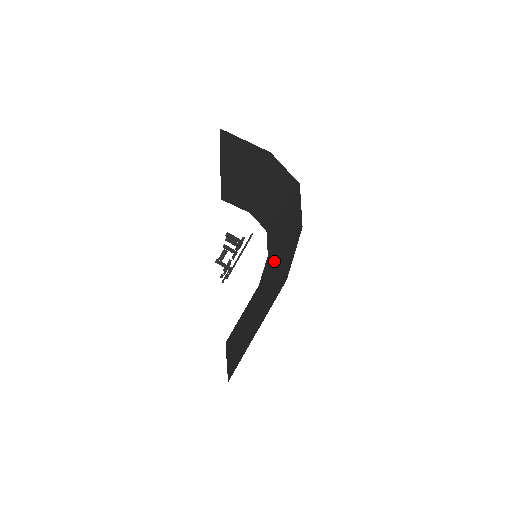
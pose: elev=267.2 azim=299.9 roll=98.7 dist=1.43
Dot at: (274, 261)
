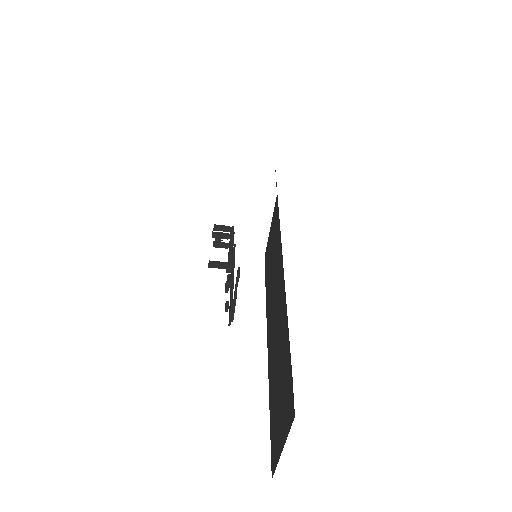
Dot at: occluded
